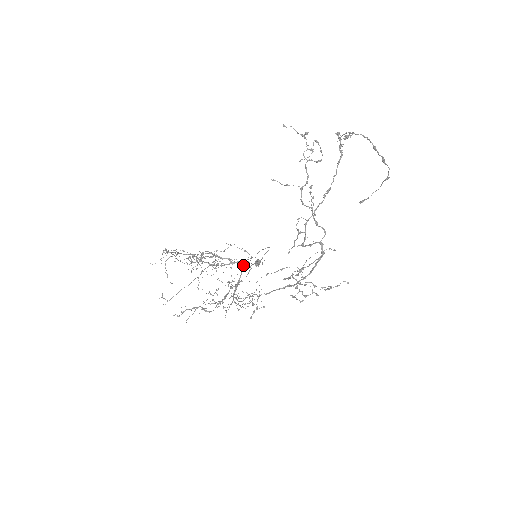
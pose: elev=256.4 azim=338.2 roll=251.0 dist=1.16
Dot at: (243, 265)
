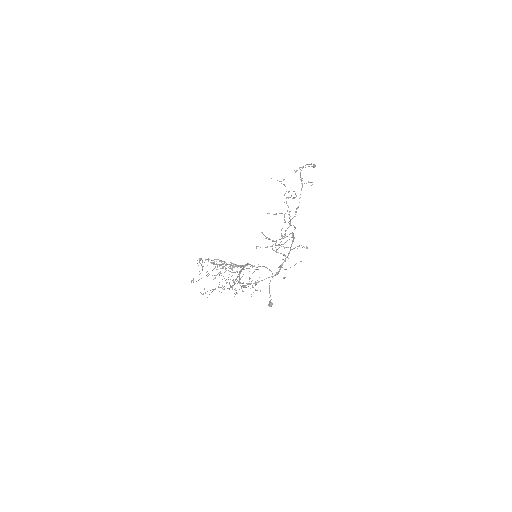
Dot at: (248, 263)
